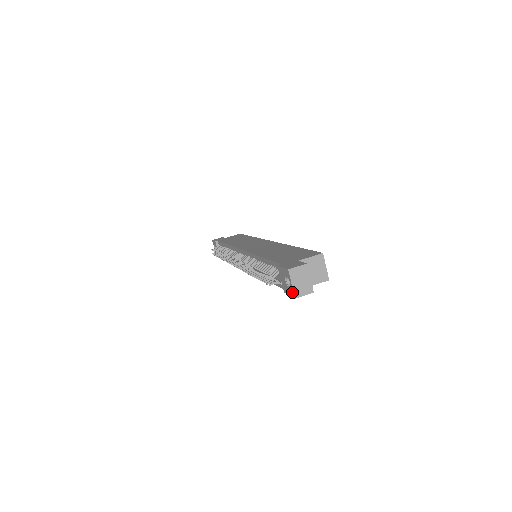
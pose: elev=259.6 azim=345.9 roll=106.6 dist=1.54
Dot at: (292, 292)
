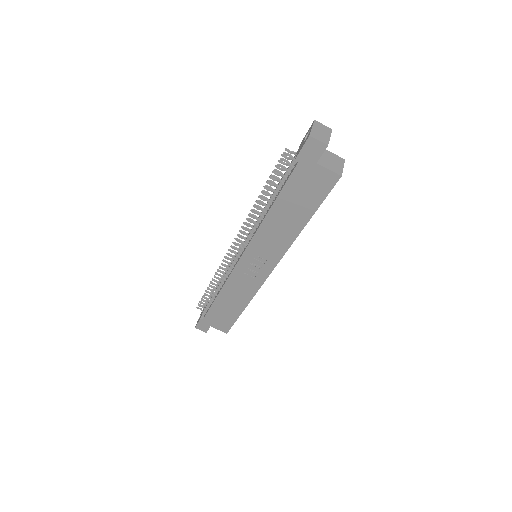
Dot at: (308, 135)
